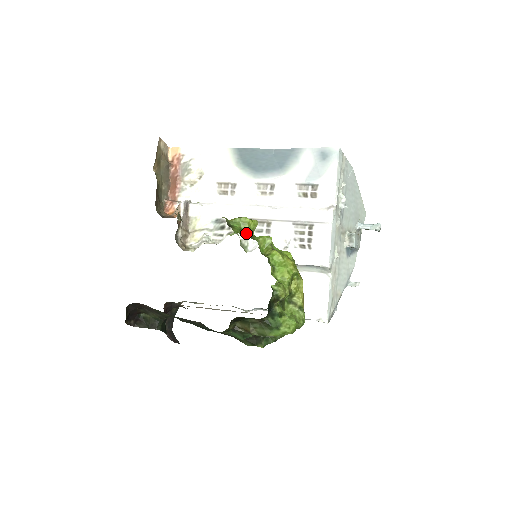
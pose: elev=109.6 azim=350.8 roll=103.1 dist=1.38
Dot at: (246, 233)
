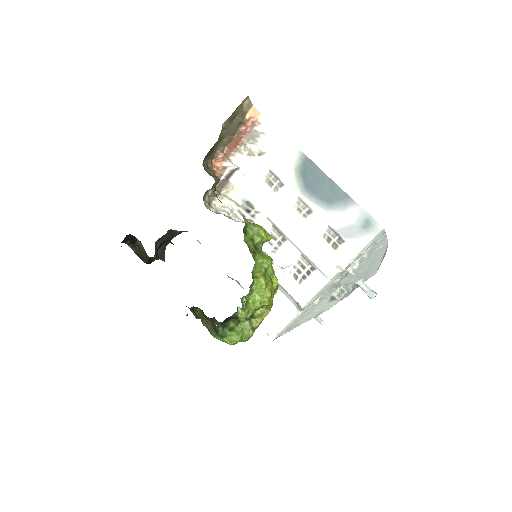
Dot at: (254, 244)
